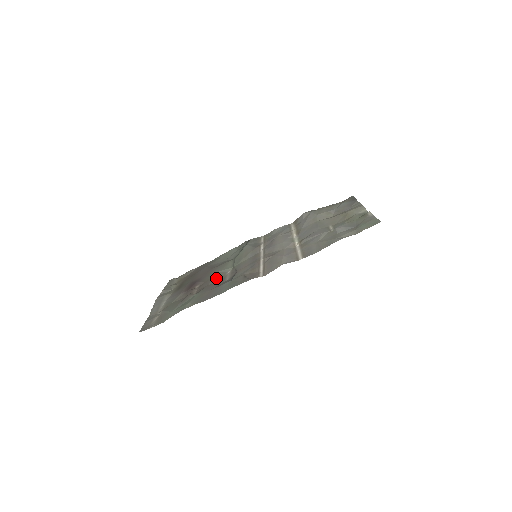
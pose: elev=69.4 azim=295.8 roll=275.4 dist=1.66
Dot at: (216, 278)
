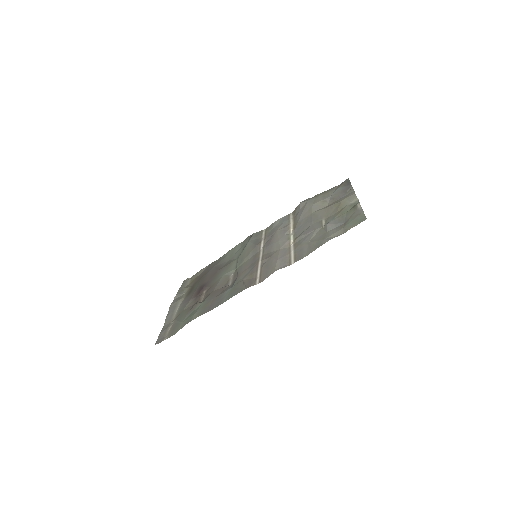
Dot at: (220, 282)
